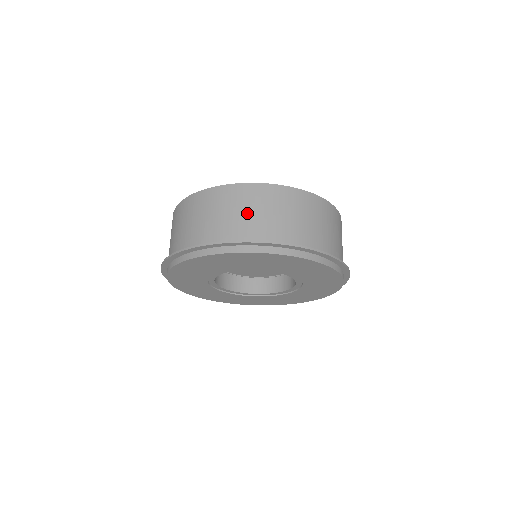
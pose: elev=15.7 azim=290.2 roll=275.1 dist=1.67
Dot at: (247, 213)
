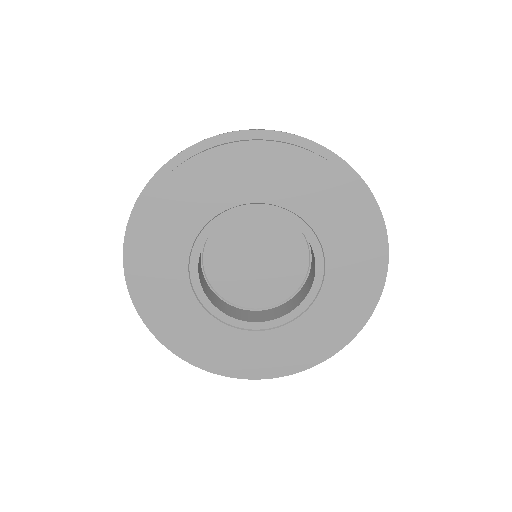
Dot at: occluded
